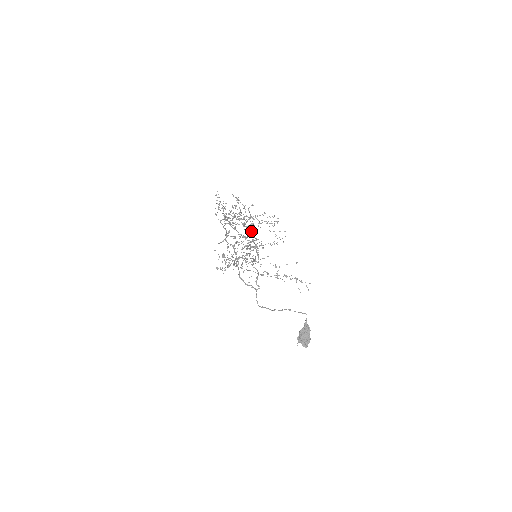
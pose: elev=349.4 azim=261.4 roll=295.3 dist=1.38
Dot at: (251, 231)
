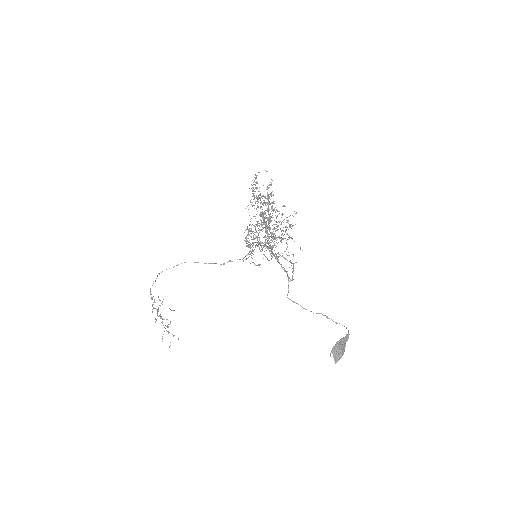
Dot at: (295, 224)
